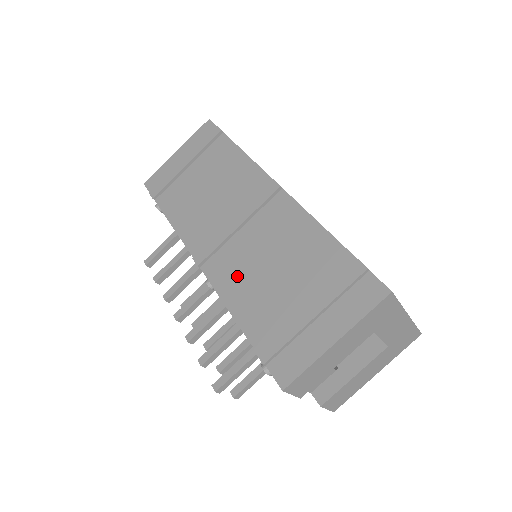
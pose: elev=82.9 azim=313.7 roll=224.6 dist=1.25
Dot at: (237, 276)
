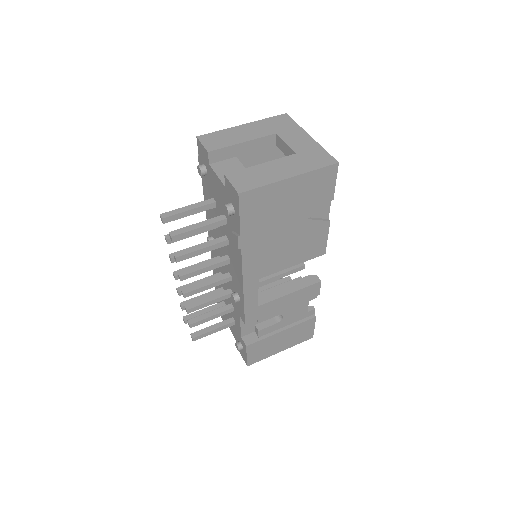
Dot at: occluded
